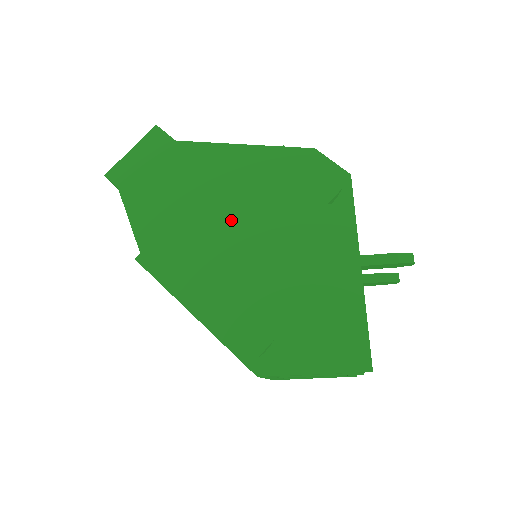
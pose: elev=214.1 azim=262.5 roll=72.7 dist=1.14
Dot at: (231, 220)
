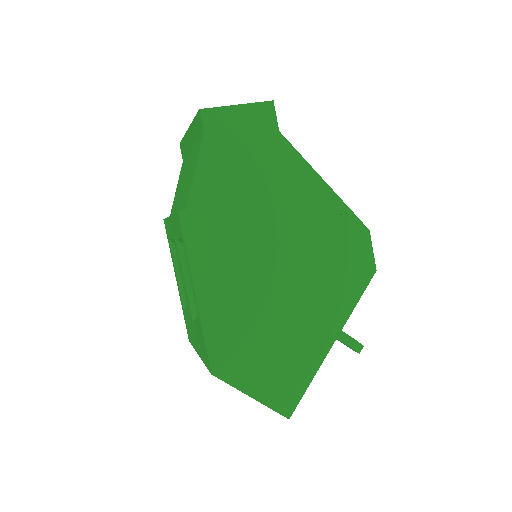
Dot at: (274, 239)
